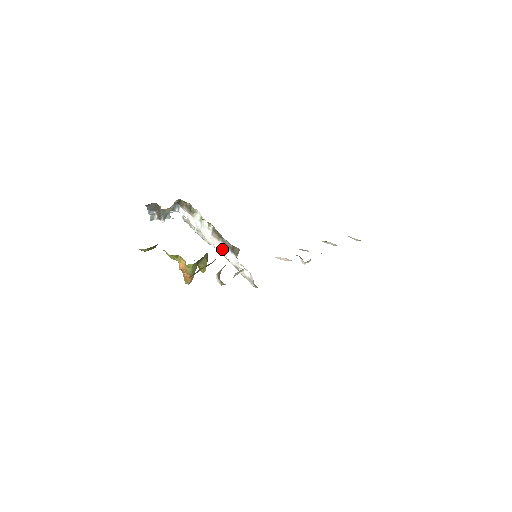
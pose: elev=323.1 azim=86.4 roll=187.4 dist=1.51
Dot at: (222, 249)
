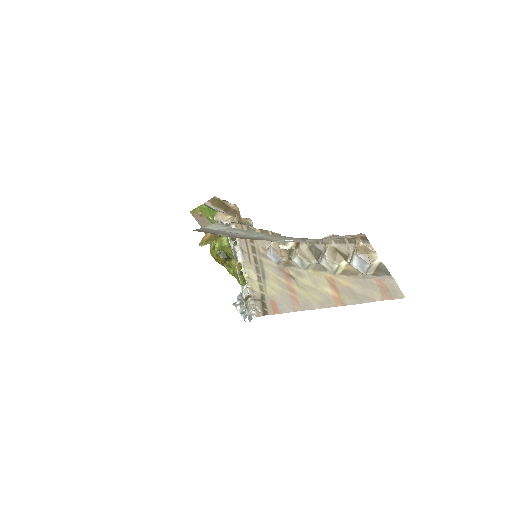
Dot at: occluded
